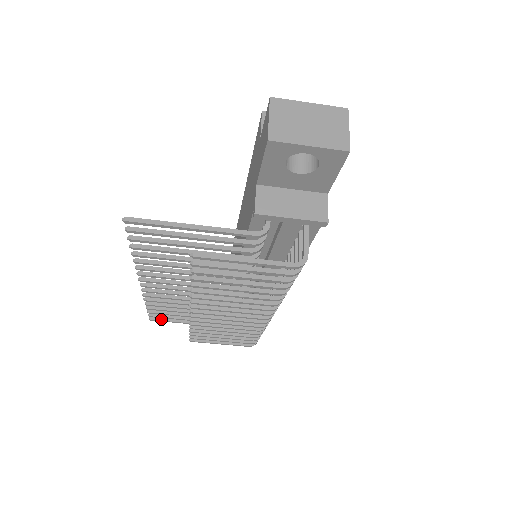
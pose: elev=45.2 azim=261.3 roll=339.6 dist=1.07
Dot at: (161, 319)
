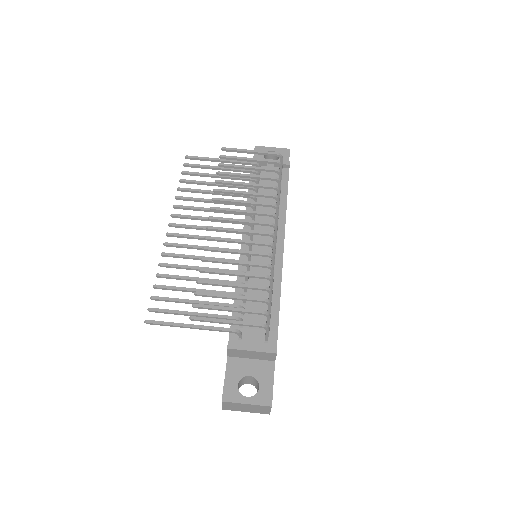
Dot at: (159, 321)
